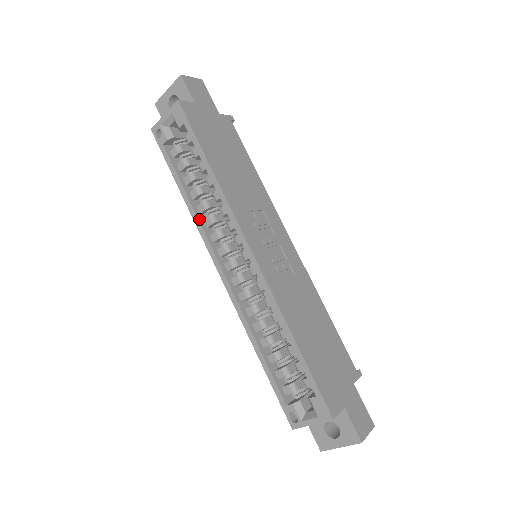
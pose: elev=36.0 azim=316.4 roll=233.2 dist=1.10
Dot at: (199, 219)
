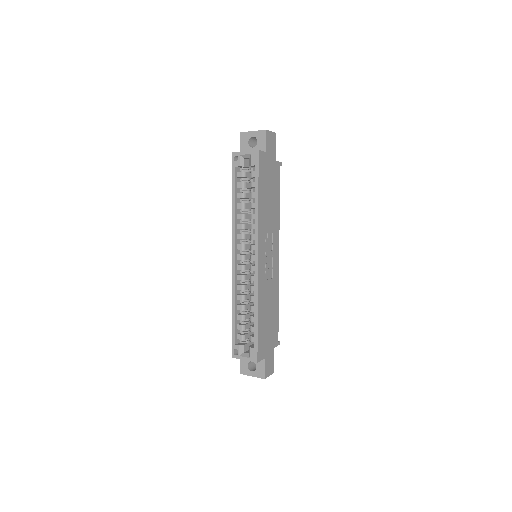
Dot at: (236, 222)
